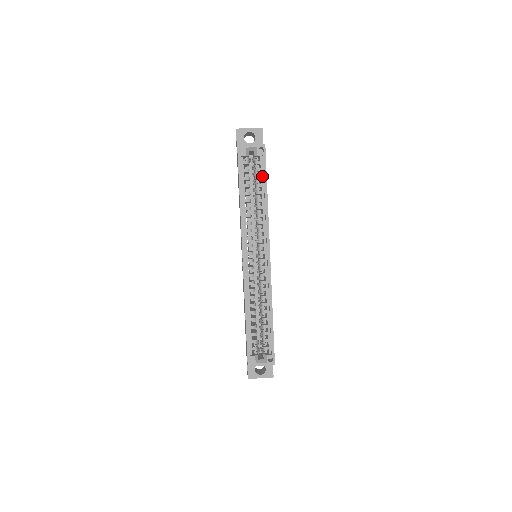
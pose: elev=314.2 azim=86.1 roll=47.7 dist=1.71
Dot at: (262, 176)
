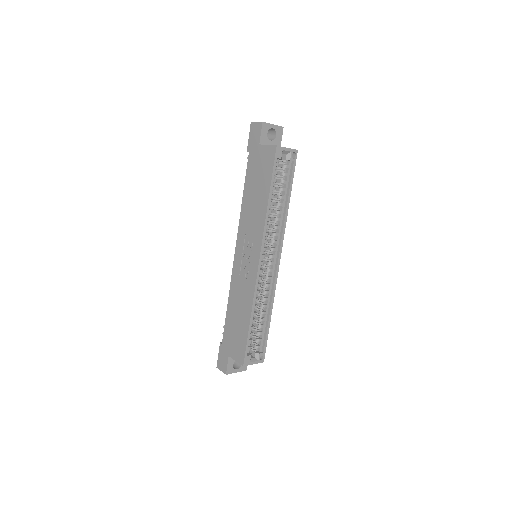
Dot at: (287, 181)
